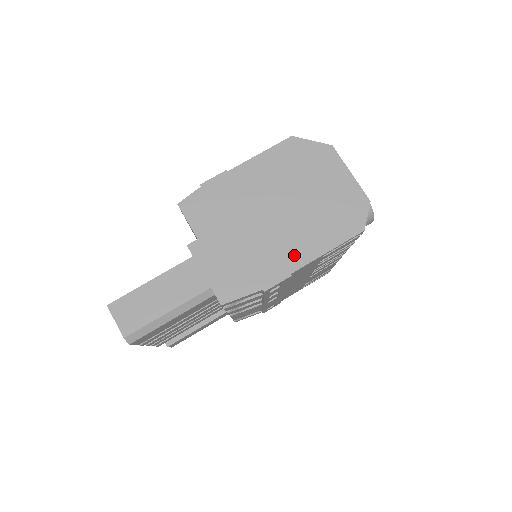
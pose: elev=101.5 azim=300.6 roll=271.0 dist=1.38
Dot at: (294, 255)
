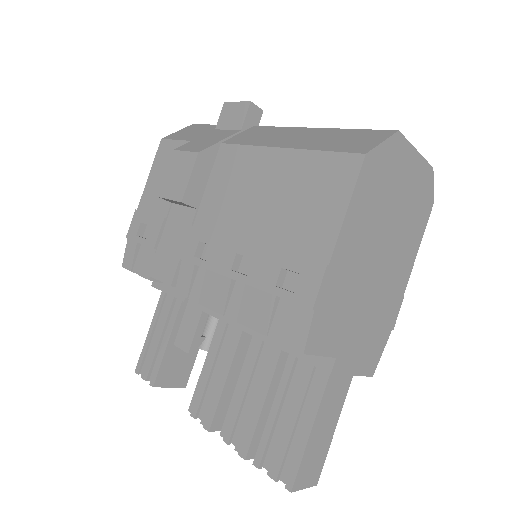
Dot at: (401, 279)
